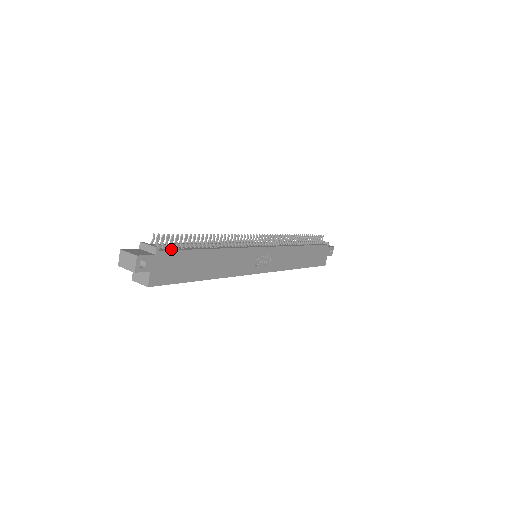
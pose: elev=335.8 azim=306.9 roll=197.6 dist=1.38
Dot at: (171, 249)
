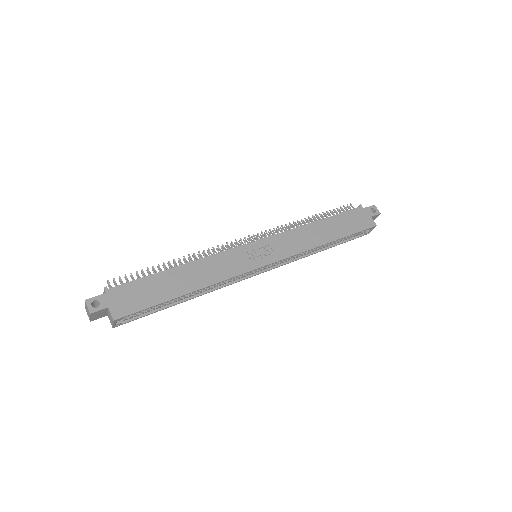
Dot at: (125, 284)
